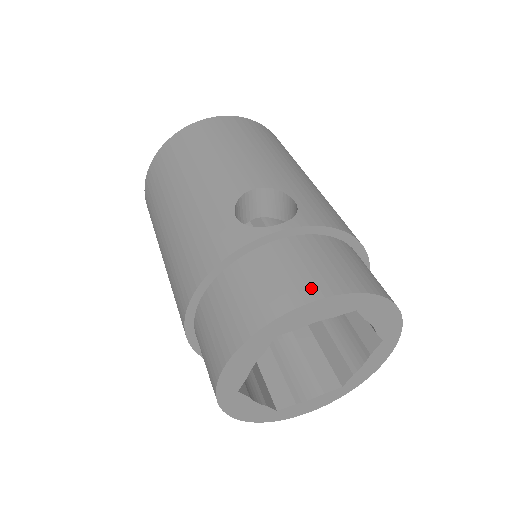
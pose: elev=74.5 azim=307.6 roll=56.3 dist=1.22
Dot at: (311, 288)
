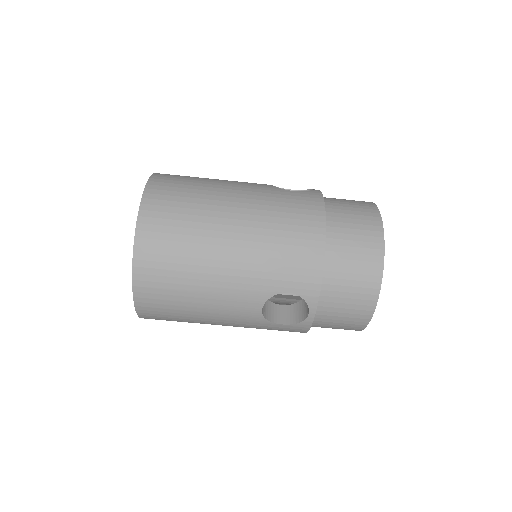
Dot at: (363, 314)
